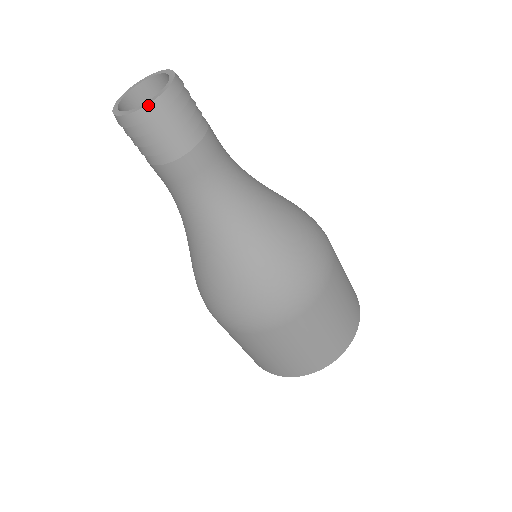
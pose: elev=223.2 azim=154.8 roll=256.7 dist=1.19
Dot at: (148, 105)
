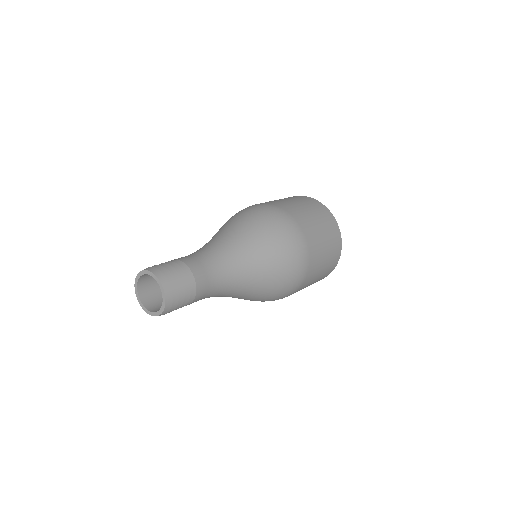
Dot at: occluded
